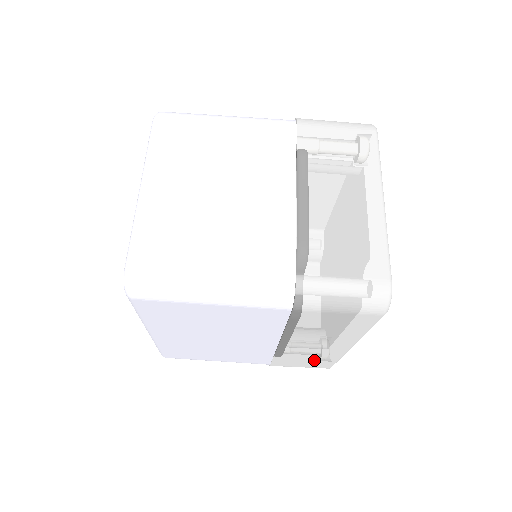
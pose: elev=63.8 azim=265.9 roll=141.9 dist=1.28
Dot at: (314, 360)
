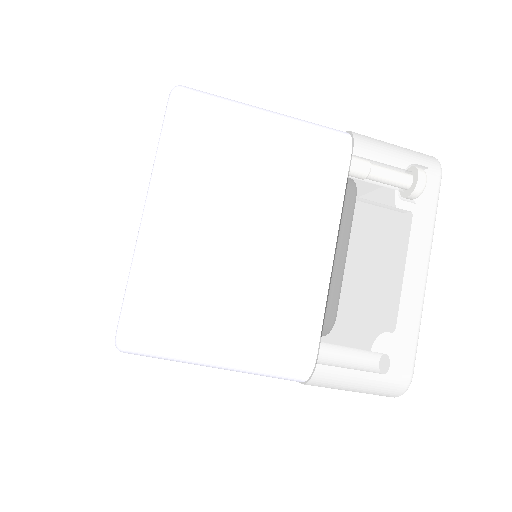
Dot at: occluded
